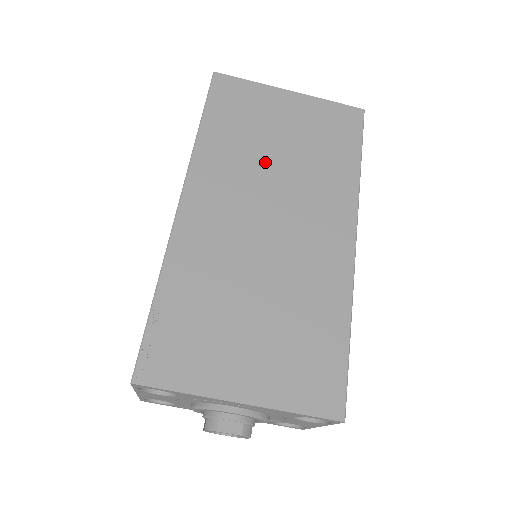
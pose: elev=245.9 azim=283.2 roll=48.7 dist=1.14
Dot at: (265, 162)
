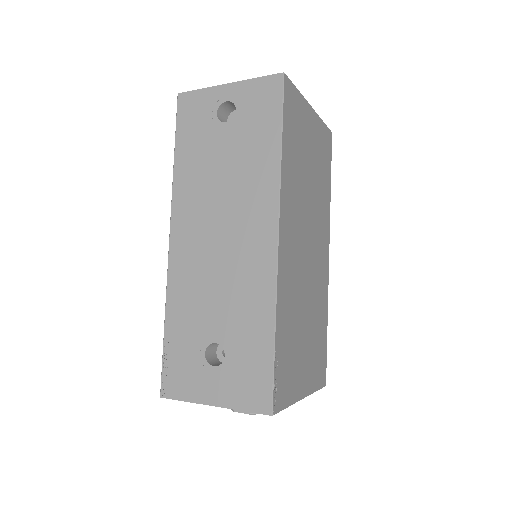
Dot at: (305, 189)
